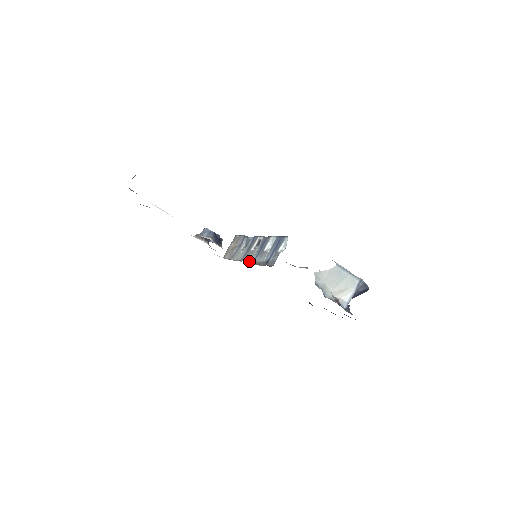
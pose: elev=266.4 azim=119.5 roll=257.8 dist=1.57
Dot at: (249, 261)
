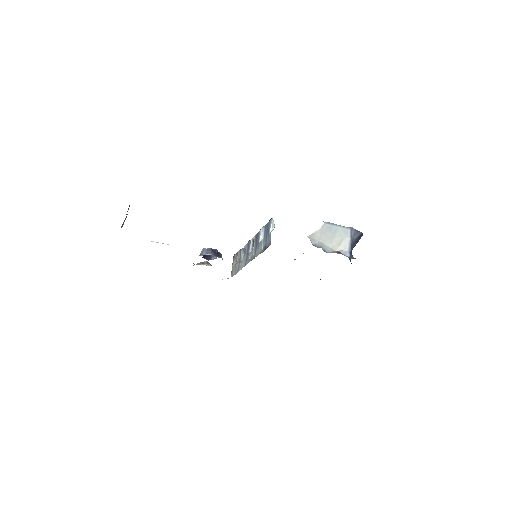
Dot at: (251, 260)
